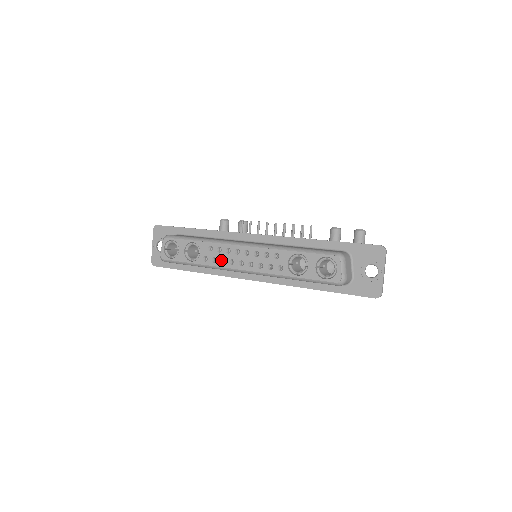
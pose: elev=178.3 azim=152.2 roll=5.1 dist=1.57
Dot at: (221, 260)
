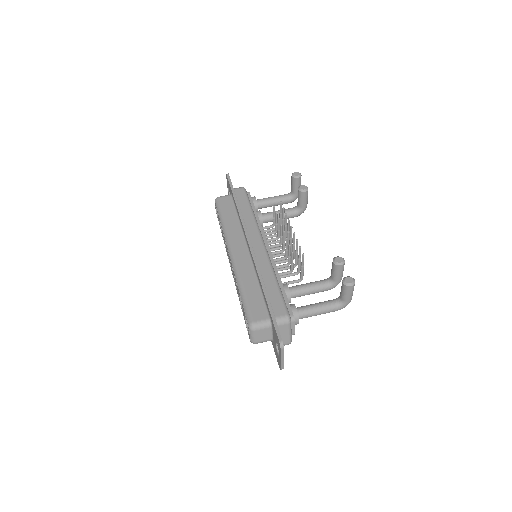
Dot at: occluded
